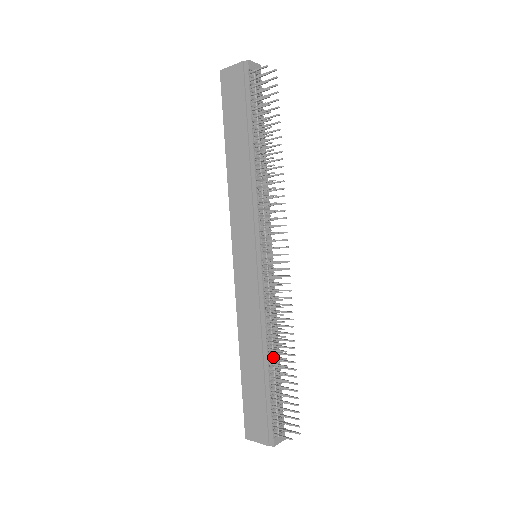
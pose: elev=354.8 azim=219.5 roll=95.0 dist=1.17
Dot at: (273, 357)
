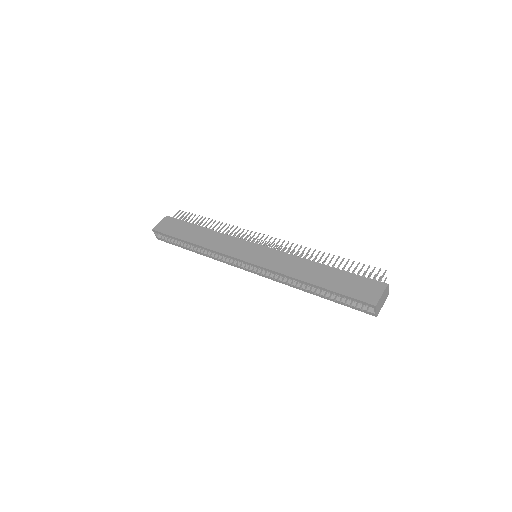
Dot at: (324, 261)
